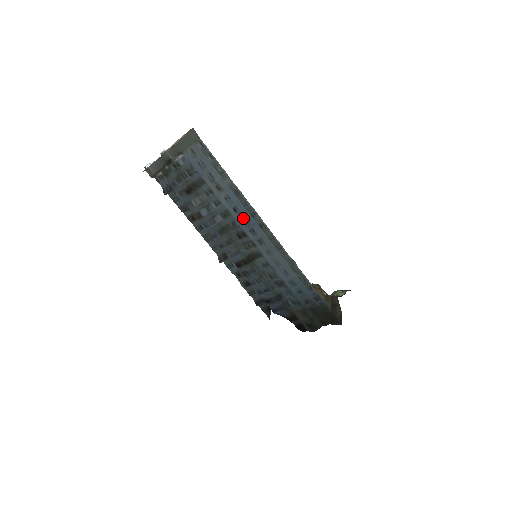
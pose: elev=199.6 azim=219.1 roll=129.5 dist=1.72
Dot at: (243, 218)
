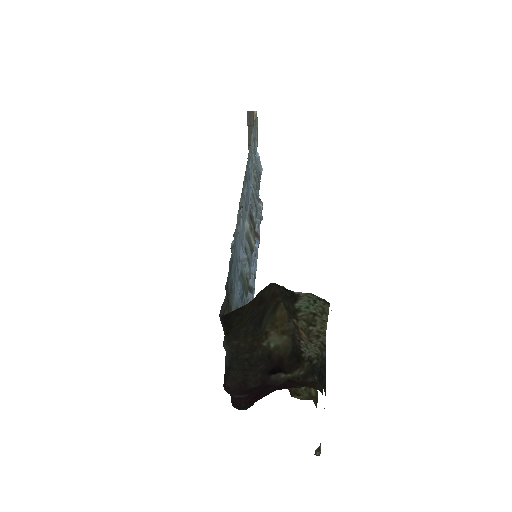
Dot at: (249, 185)
